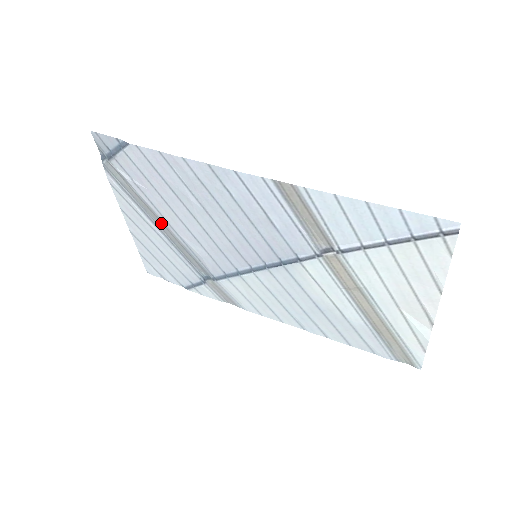
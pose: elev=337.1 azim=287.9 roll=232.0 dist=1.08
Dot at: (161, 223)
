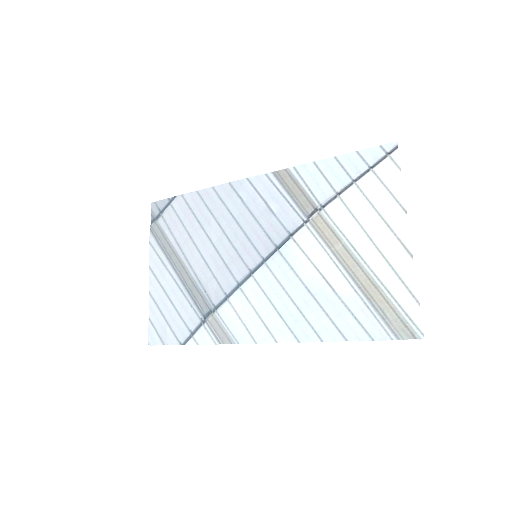
Dot at: (180, 265)
